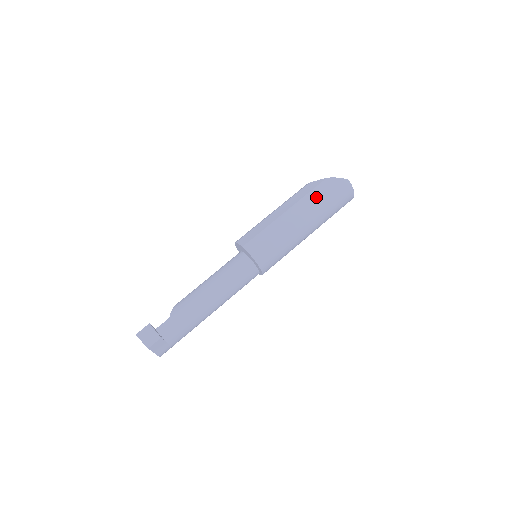
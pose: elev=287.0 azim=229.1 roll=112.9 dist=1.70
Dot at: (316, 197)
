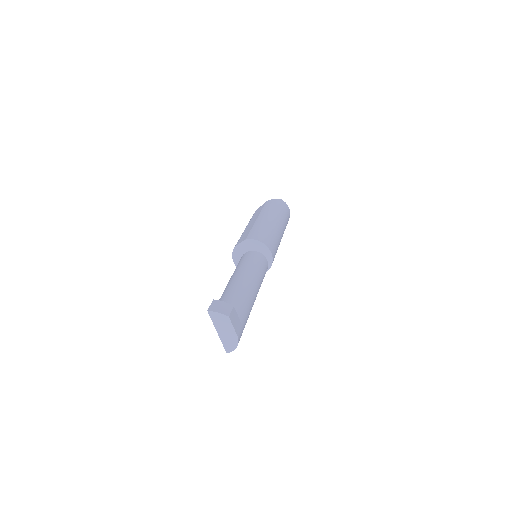
Dot at: (270, 208)
